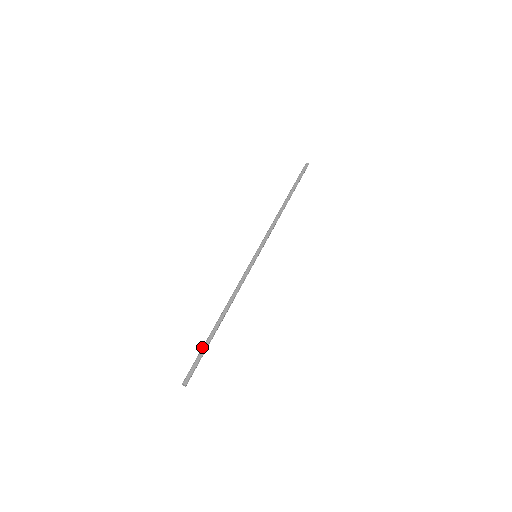
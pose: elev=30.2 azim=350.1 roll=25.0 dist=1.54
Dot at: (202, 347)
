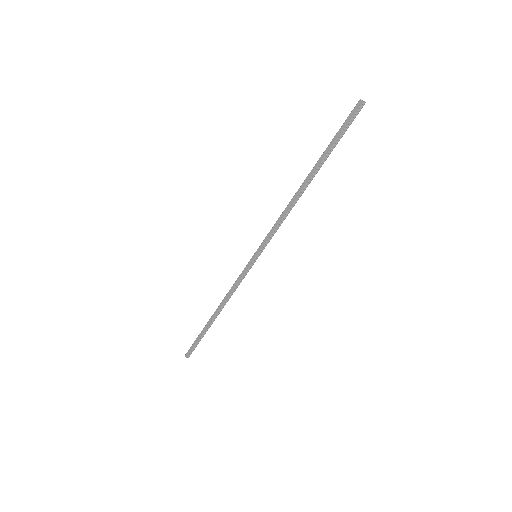
Dot at: (199, 334)
